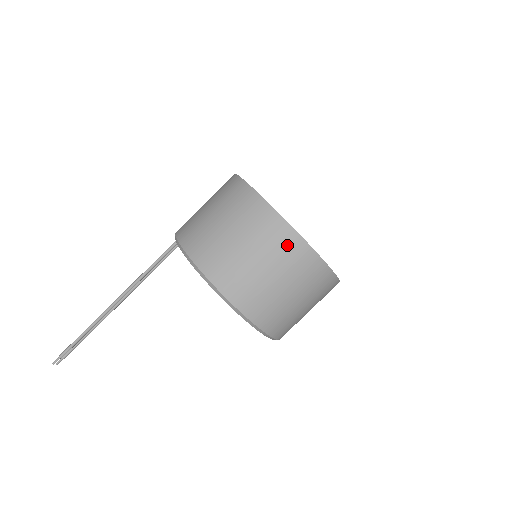
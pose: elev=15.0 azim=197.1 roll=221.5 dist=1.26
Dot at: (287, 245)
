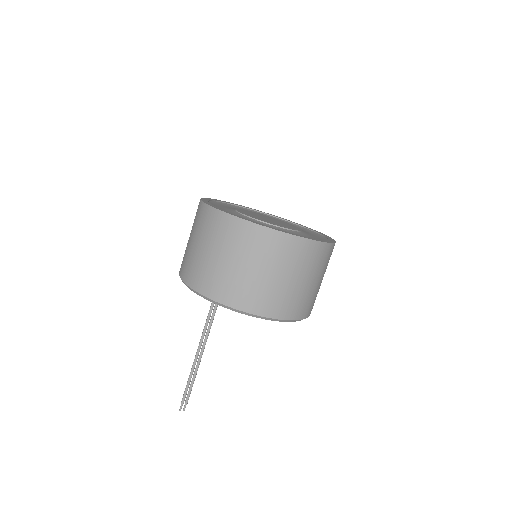
Dot at: (218, 225)
